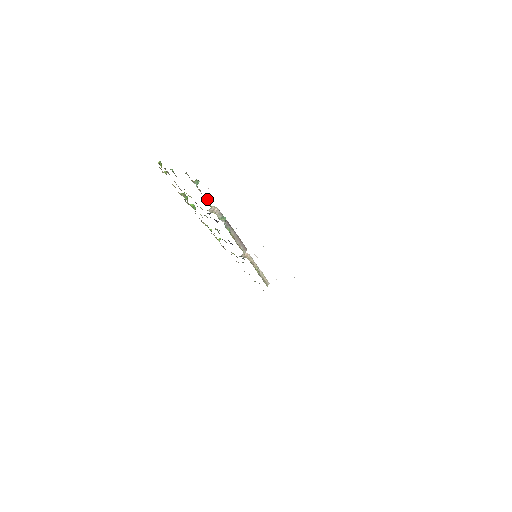
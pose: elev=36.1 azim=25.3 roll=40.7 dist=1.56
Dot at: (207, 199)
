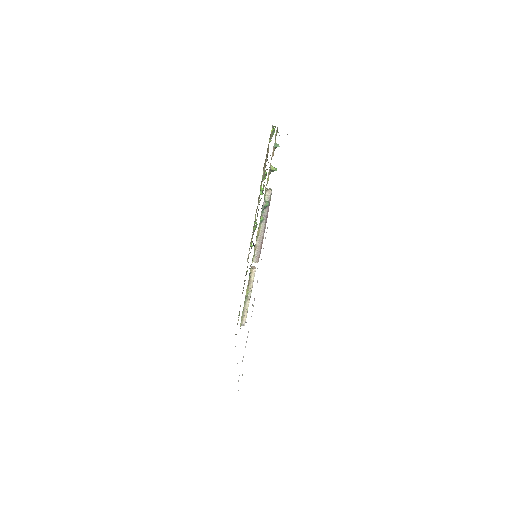
Dot at: (271, 168)
